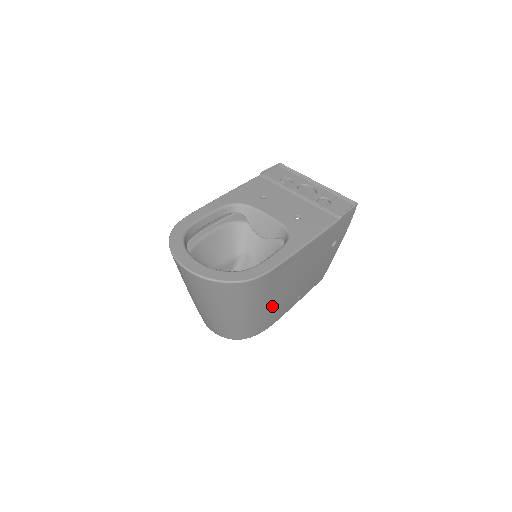
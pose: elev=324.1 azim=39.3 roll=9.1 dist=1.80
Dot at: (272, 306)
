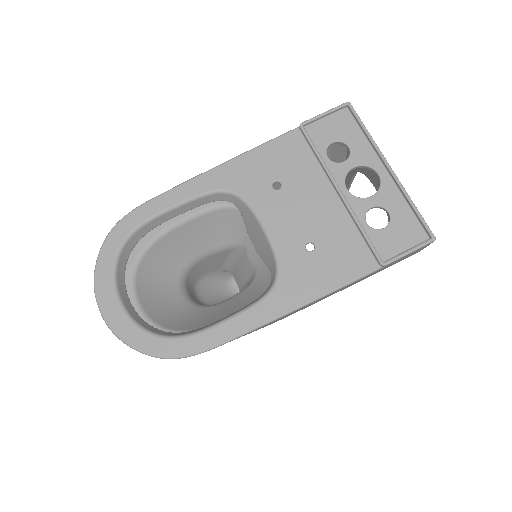
Dot at: occluded
